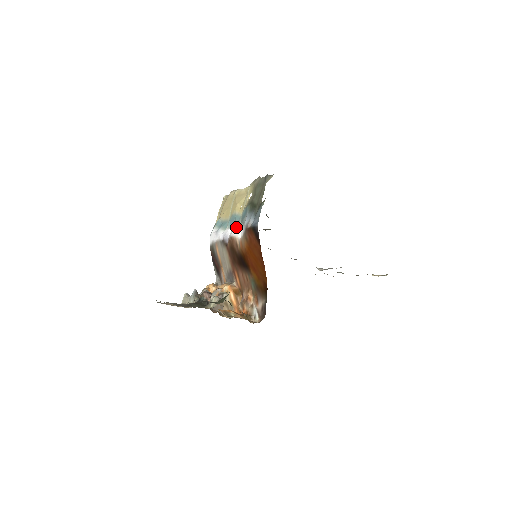
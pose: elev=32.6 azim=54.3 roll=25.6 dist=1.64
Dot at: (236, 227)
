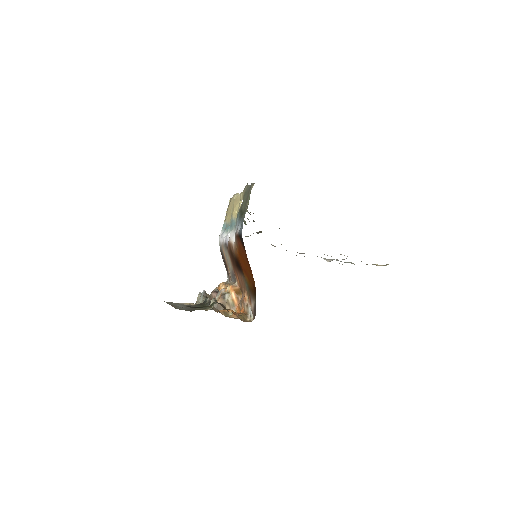
Dot at: (232, 232)
